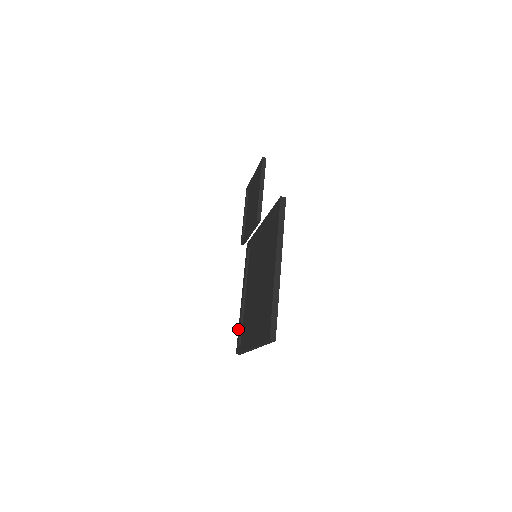
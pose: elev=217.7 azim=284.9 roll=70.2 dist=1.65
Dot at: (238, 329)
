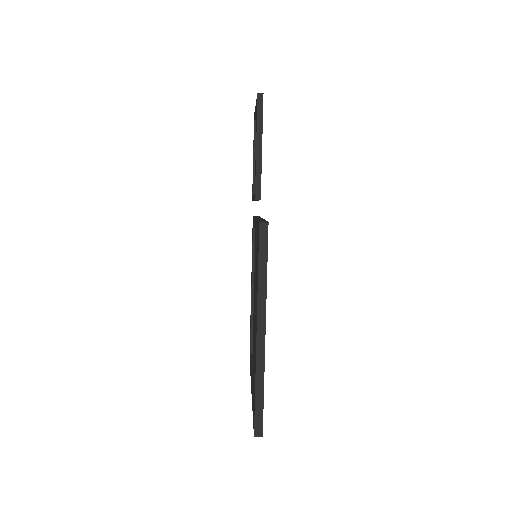
Dot at: occluded
